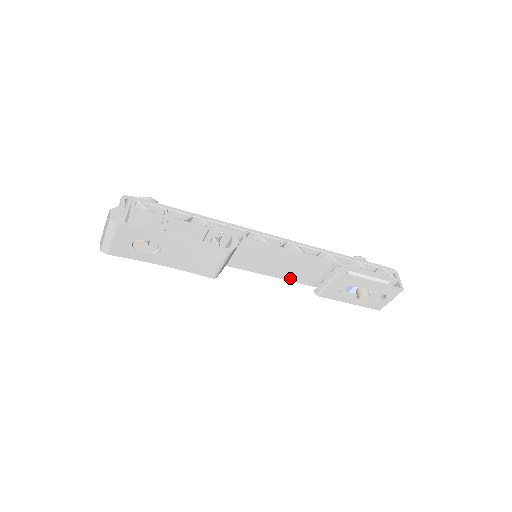
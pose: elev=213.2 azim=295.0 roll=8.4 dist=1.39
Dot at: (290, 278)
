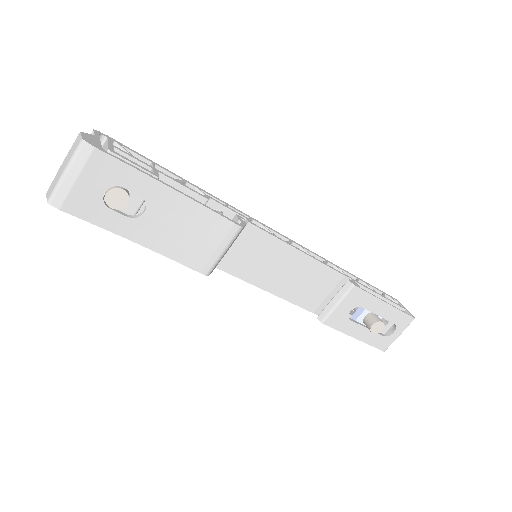
Dot at: (290, 297)
